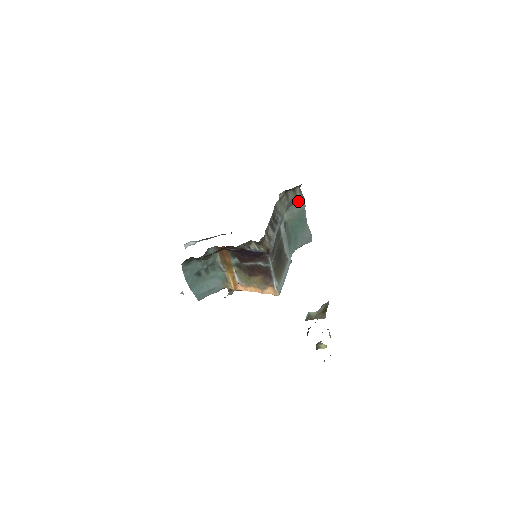
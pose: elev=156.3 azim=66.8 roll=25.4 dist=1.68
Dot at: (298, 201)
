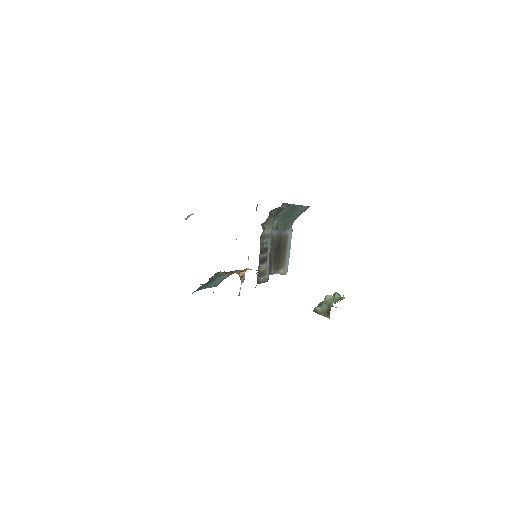
Dot at: occluded
